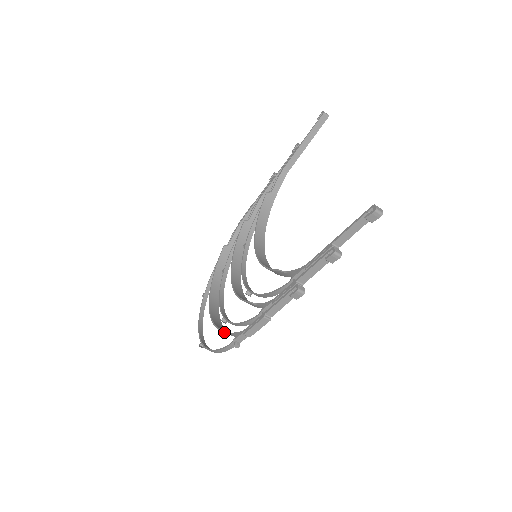
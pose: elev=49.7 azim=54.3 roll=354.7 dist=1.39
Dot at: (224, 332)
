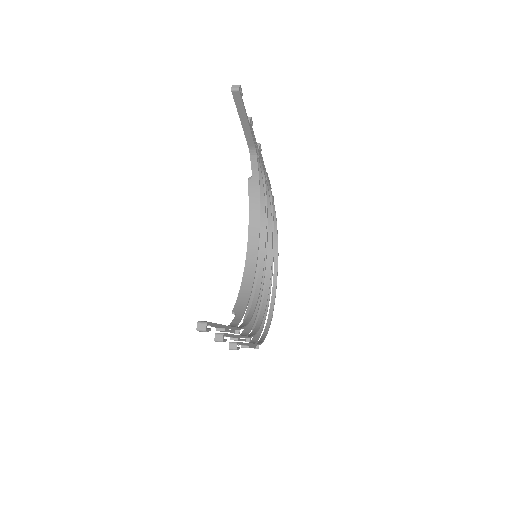
Dot at: occluded
